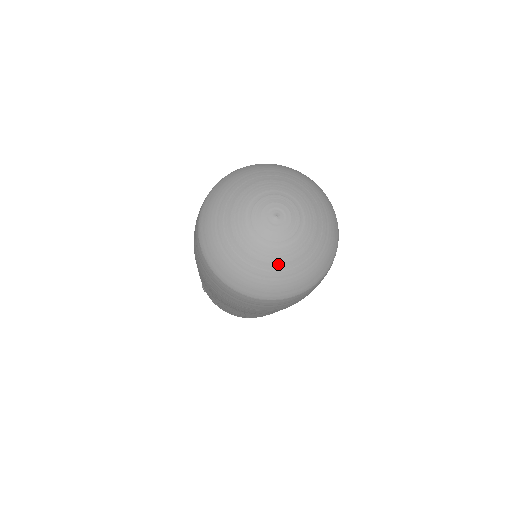
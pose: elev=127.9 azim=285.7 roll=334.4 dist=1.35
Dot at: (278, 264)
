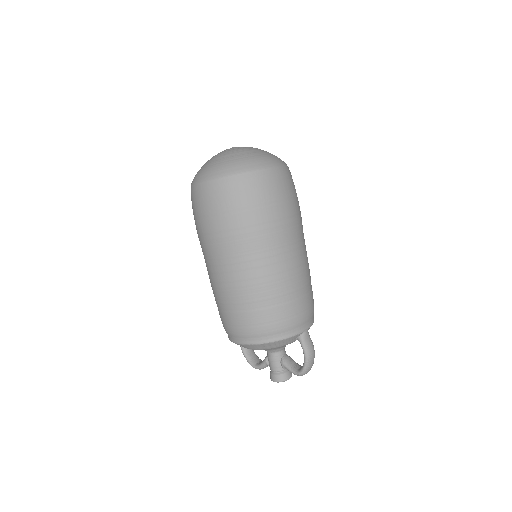
Dot at: (211, 160)
